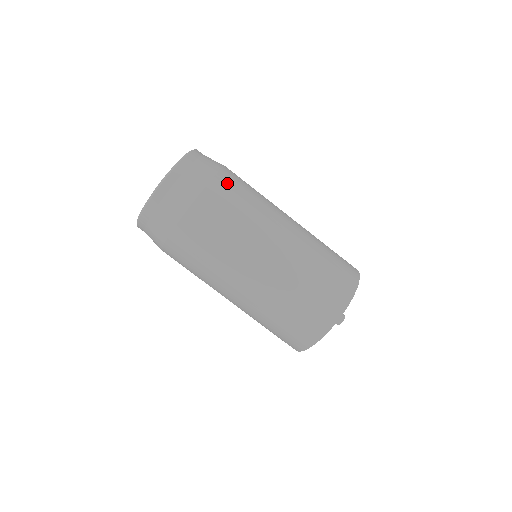
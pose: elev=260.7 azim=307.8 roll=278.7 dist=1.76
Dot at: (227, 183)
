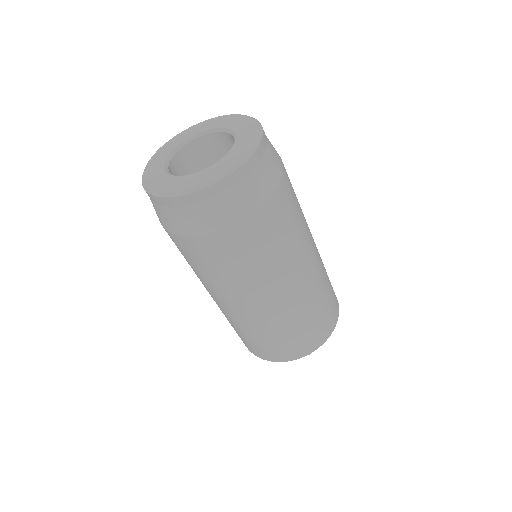
Dot at: (283, 200)
